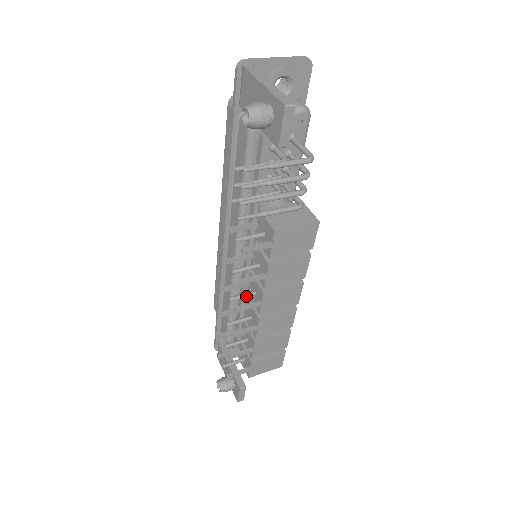
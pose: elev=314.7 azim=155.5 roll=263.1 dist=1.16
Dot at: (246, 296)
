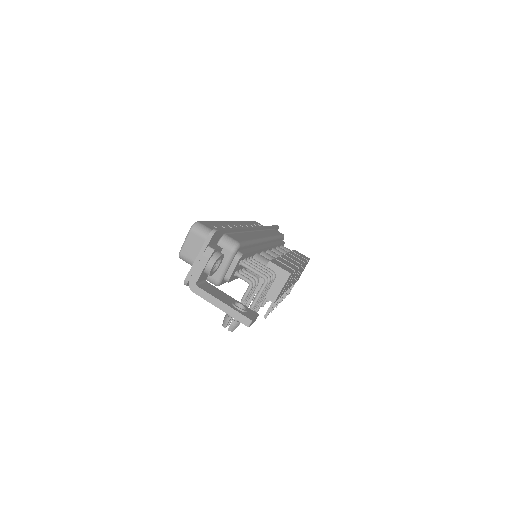
Dot at: occluded
